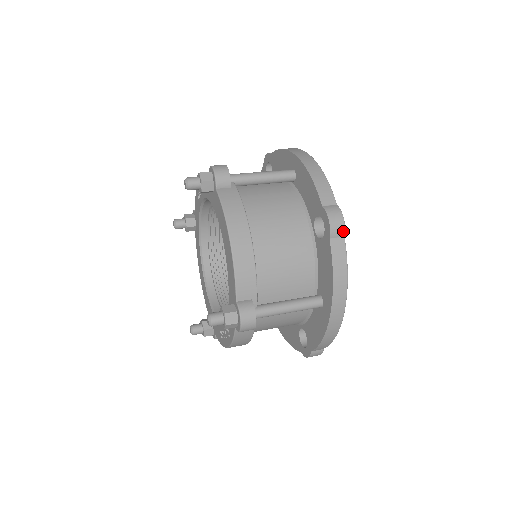
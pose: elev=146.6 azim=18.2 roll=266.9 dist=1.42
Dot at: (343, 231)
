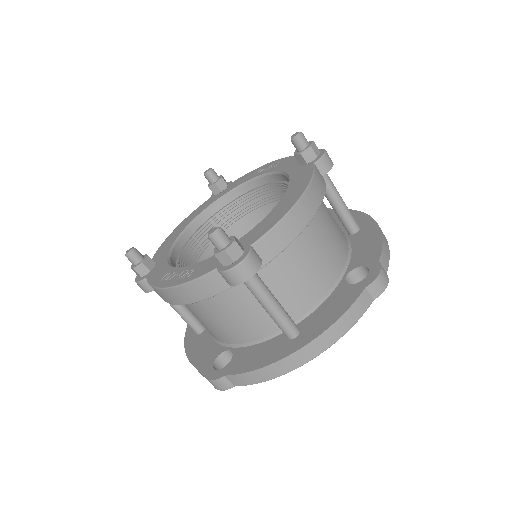
Dot at: (378, 294)
